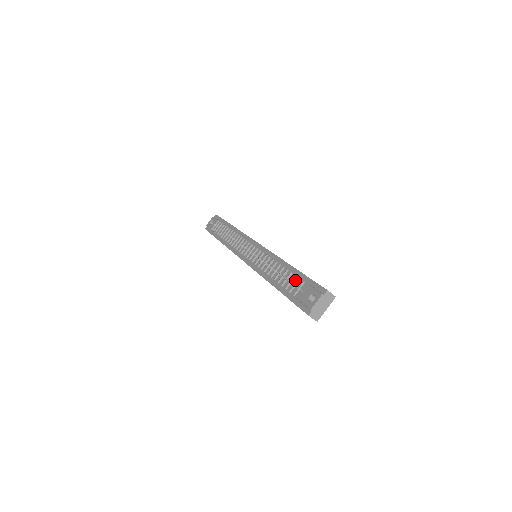
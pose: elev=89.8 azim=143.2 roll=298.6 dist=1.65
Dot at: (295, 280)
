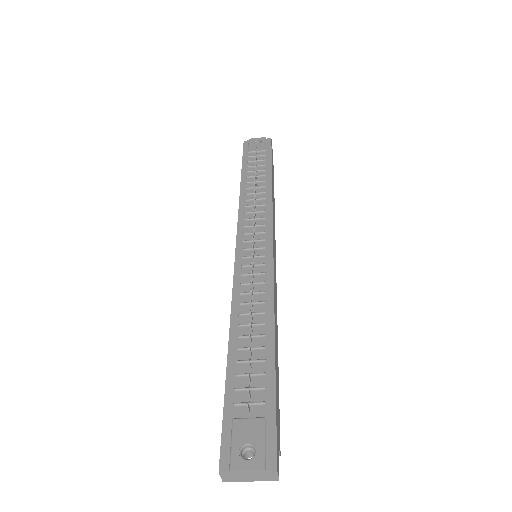
Dot at: (258, 380)
